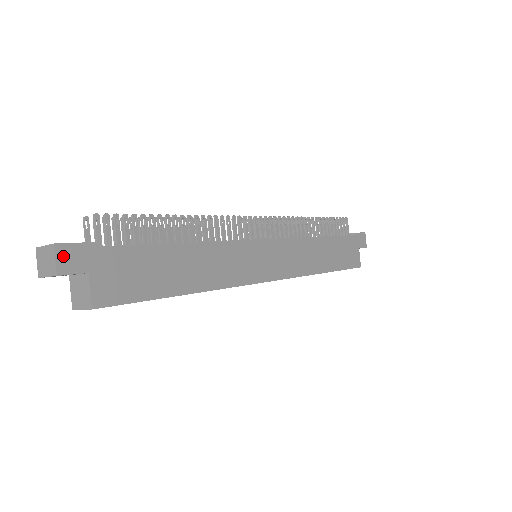
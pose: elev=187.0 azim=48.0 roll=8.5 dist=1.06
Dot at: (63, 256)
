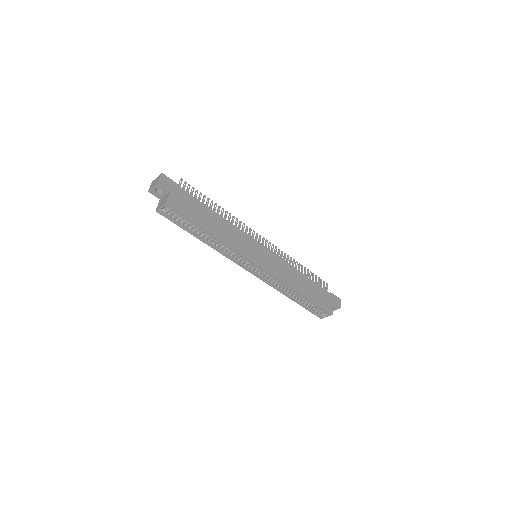
Dot at: (163, 179)
